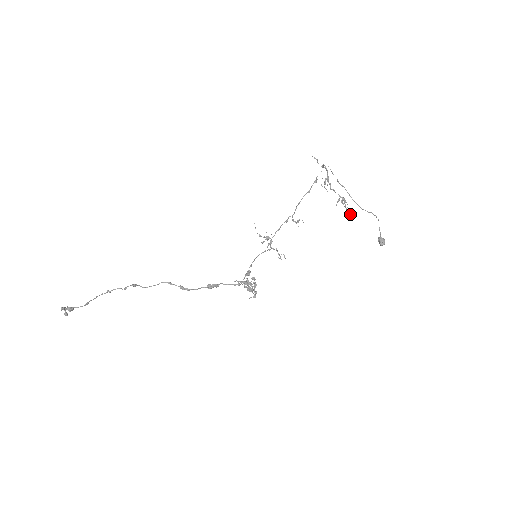
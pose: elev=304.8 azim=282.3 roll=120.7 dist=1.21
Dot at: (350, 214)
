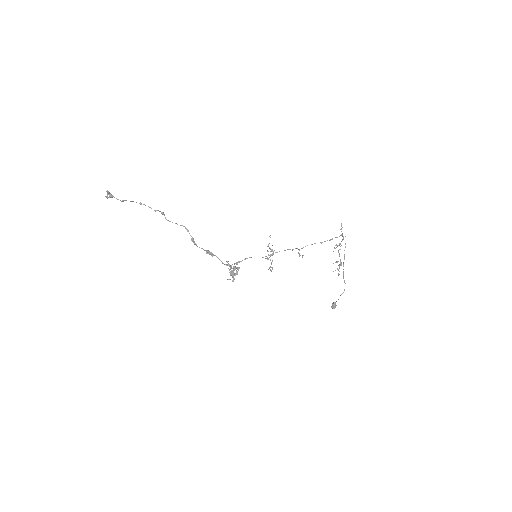
Dot at: occluded
